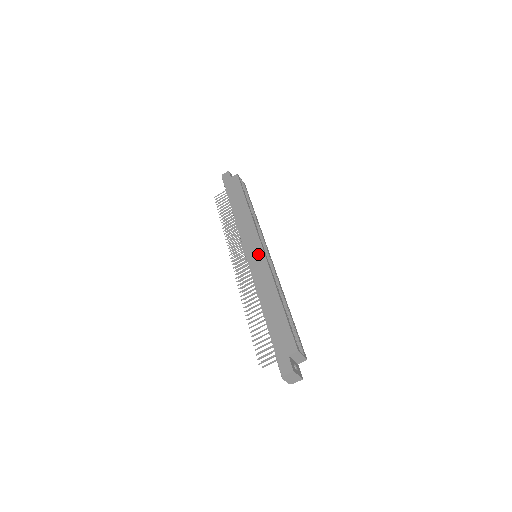
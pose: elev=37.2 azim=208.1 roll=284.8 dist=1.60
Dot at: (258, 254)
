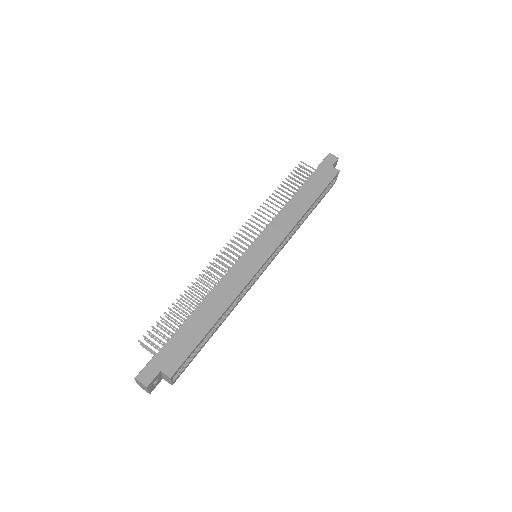
Dot at: (257, 260)
